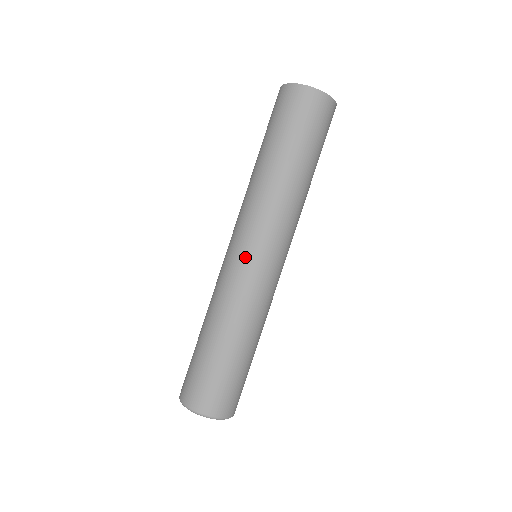
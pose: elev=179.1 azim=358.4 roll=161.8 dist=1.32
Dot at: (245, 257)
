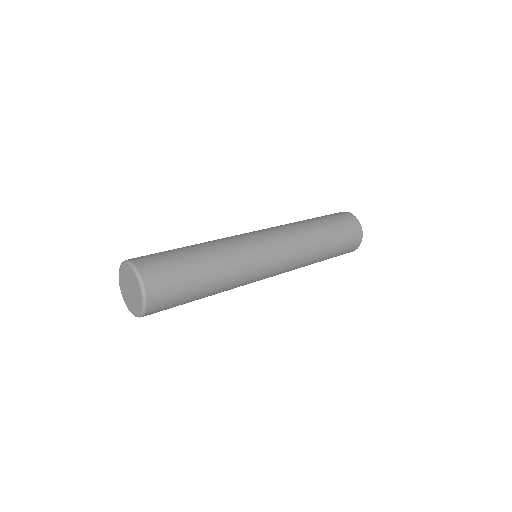
Dot at: (254, 233)
